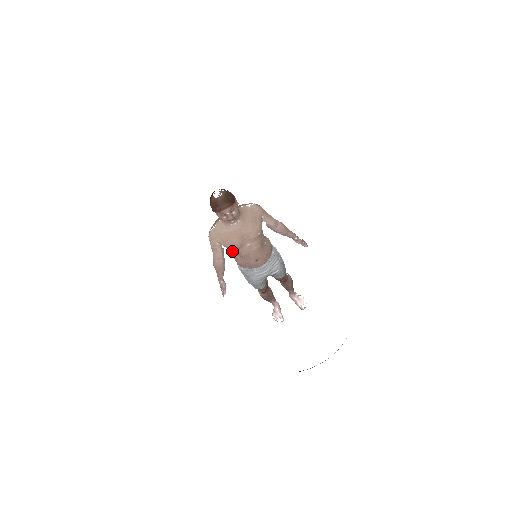
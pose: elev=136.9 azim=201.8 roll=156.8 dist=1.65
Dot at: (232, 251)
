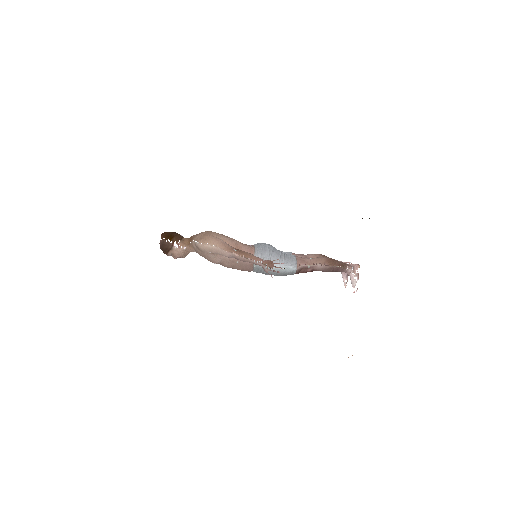
Dot at: occluded
